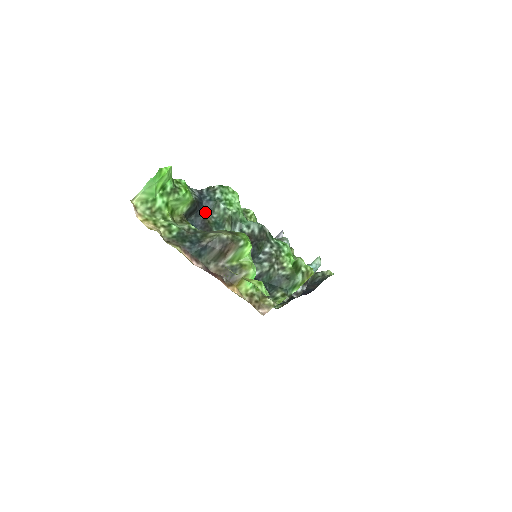
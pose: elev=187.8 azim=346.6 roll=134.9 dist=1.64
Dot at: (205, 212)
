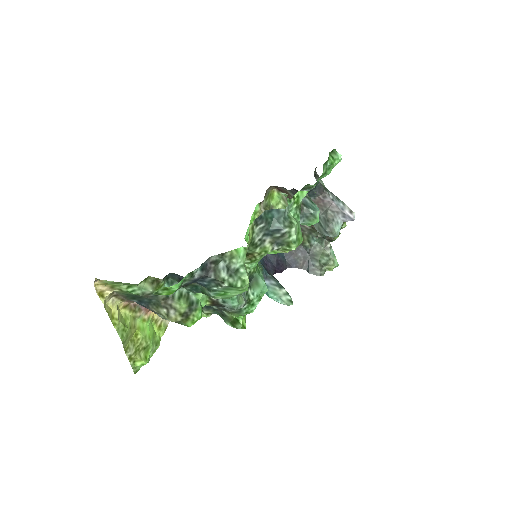
Dot at: occluded
